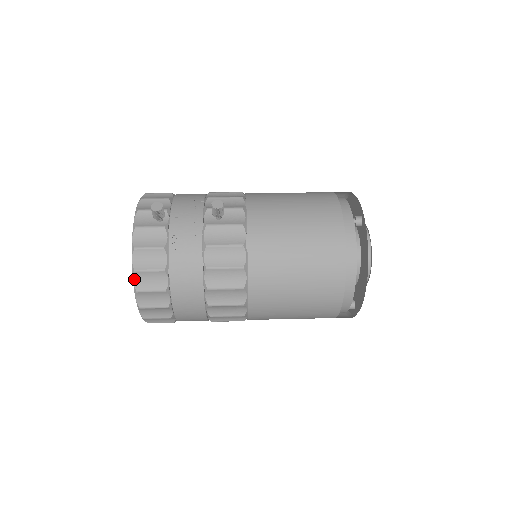
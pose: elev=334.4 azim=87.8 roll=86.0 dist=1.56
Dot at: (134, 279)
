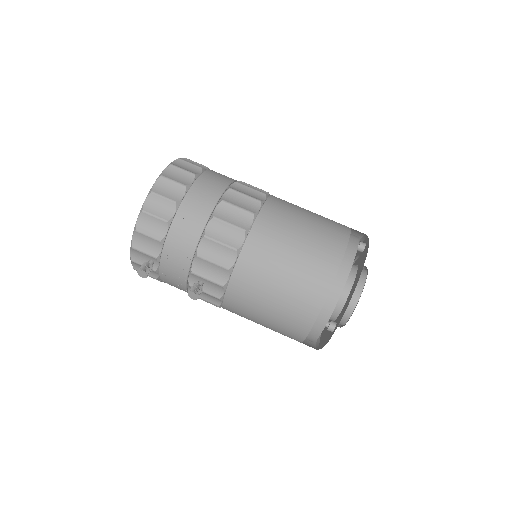
Dot at: occluded
